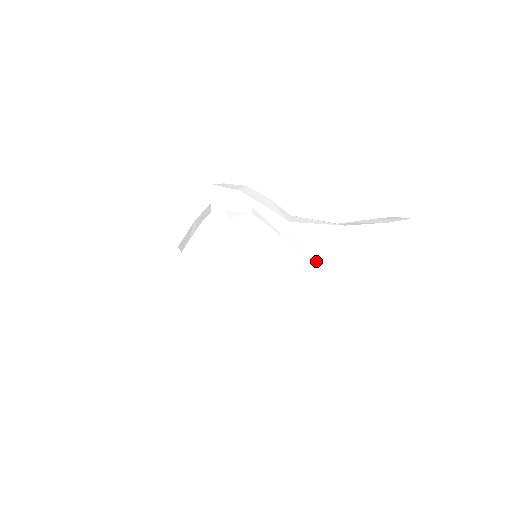
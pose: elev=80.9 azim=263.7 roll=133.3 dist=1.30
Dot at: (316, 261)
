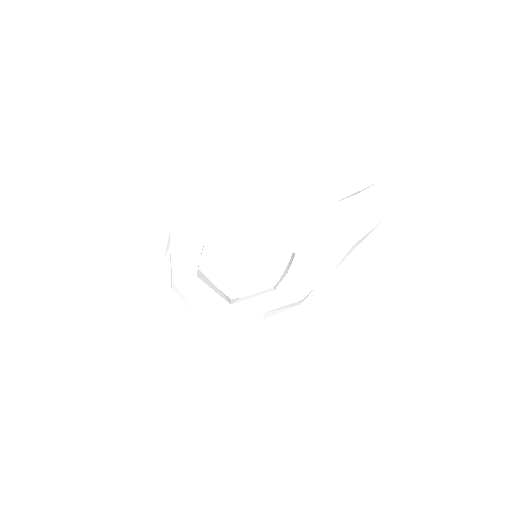
Dot at: (303, 269)
